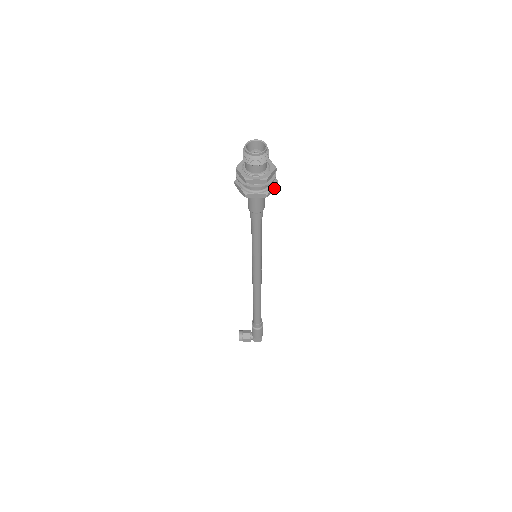
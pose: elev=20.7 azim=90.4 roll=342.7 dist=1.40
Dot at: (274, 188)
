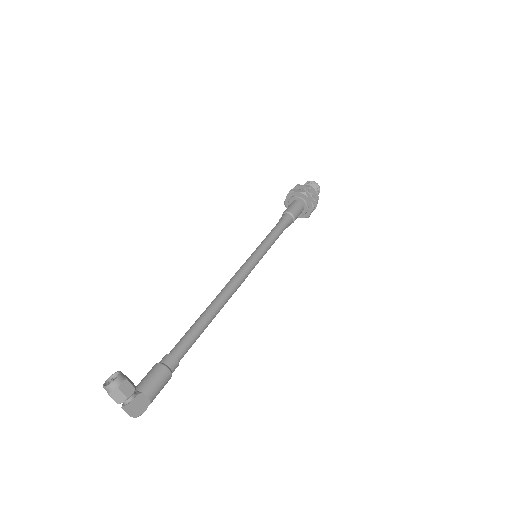
Dot at: (310, 214)
